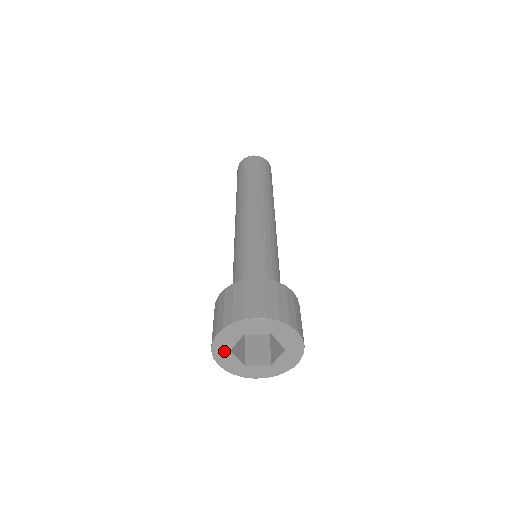
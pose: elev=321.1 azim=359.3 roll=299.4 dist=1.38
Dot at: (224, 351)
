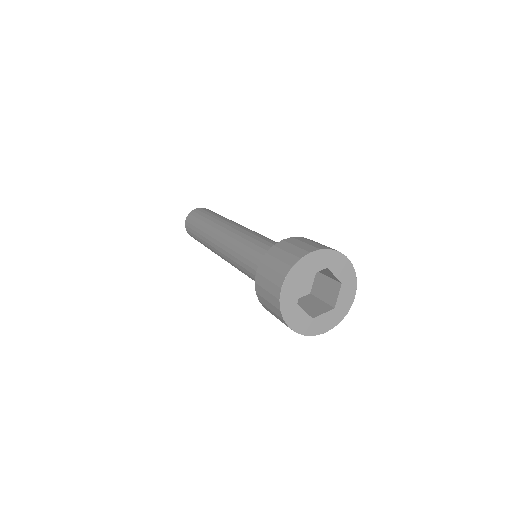
Dot at: (292, 307)
